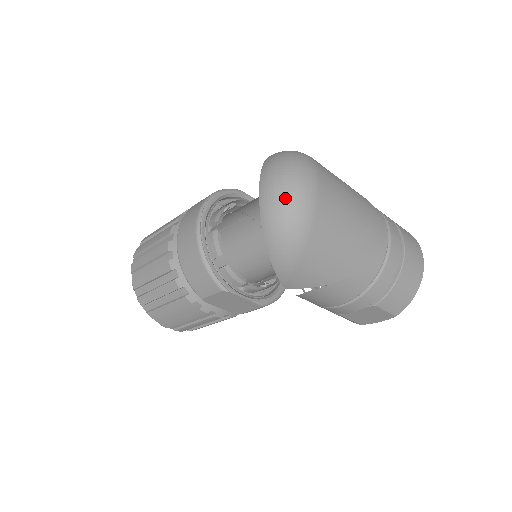
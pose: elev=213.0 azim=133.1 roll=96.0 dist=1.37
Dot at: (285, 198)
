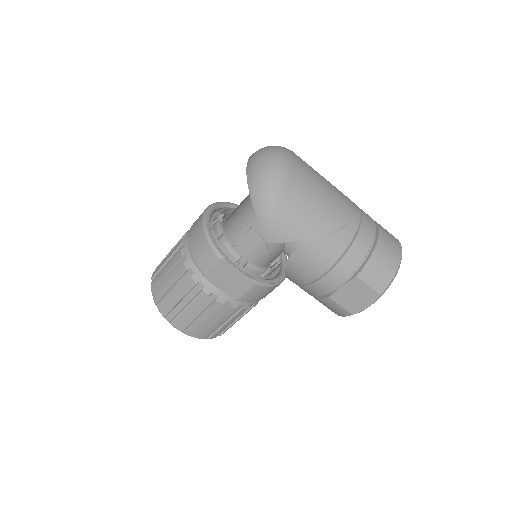
Dot at: (264, 160)
